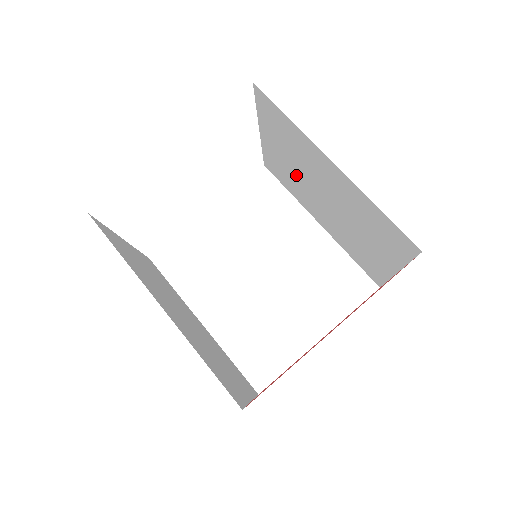
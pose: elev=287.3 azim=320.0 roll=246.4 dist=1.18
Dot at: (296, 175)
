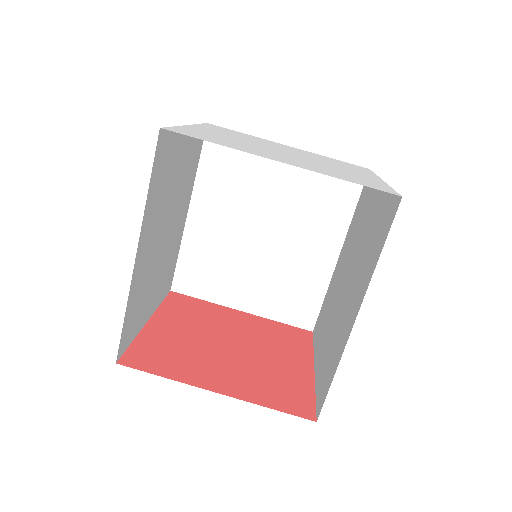
Dot at: (359, 237)
